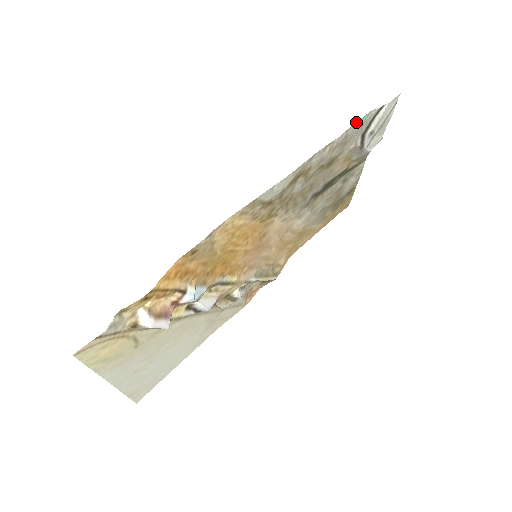
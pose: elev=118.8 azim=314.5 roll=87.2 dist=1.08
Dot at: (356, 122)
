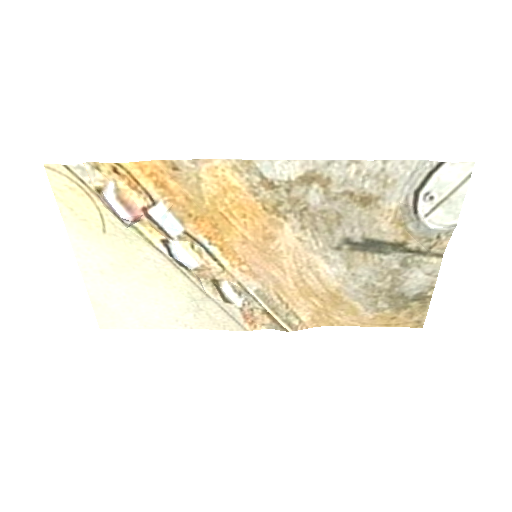
Dot at: (399, 160)
